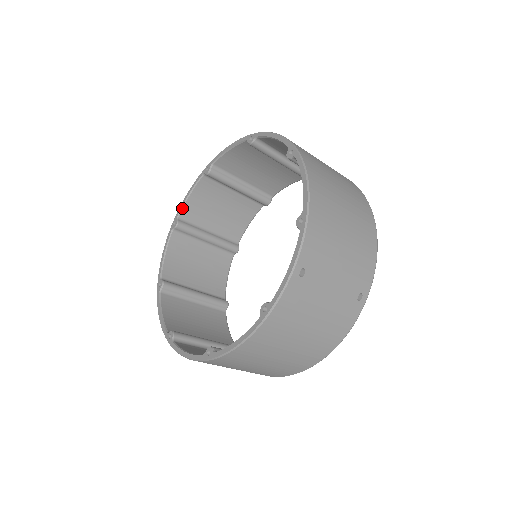
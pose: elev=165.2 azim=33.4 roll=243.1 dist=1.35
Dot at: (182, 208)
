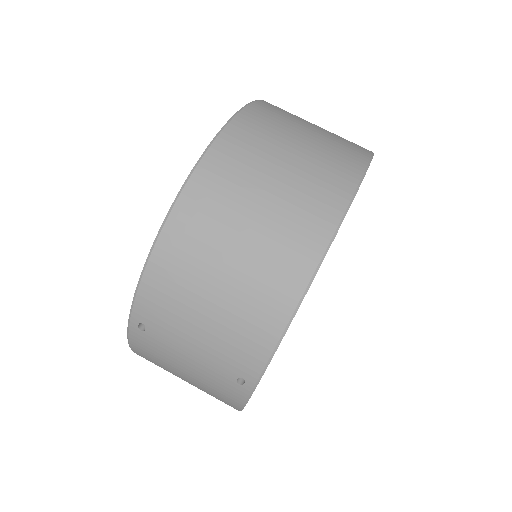
Dot at: occluded
